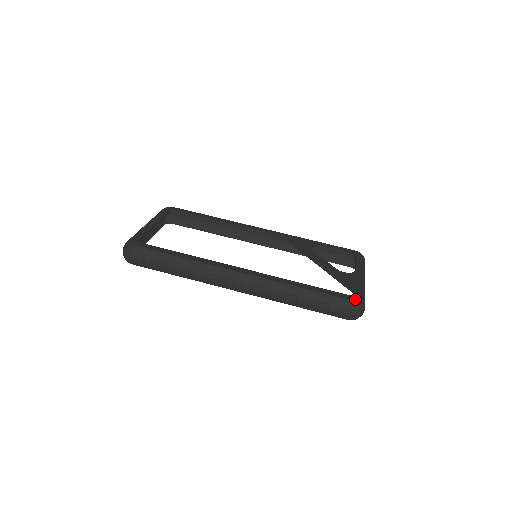
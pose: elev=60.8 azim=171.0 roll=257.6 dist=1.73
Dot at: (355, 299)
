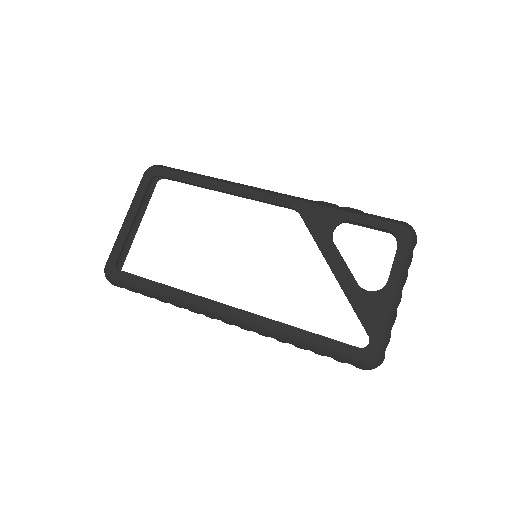
Dot at: (366, 357)
